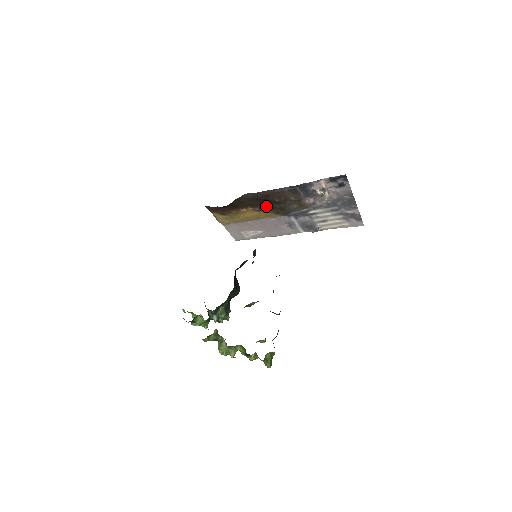
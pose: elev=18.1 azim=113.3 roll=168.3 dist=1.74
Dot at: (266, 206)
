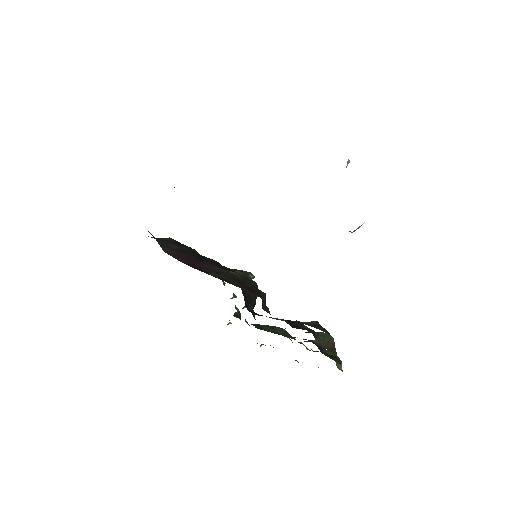
Dot at: occluded
